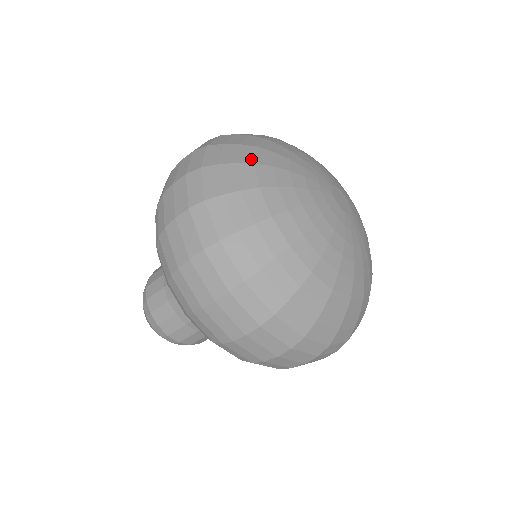
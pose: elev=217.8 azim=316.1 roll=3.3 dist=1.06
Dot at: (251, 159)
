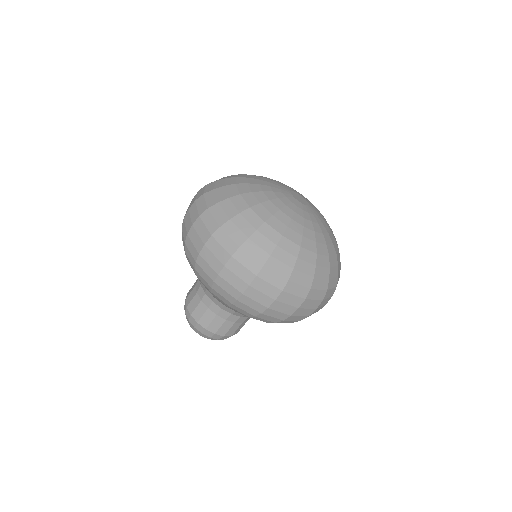
Dot at: (237, 192)
